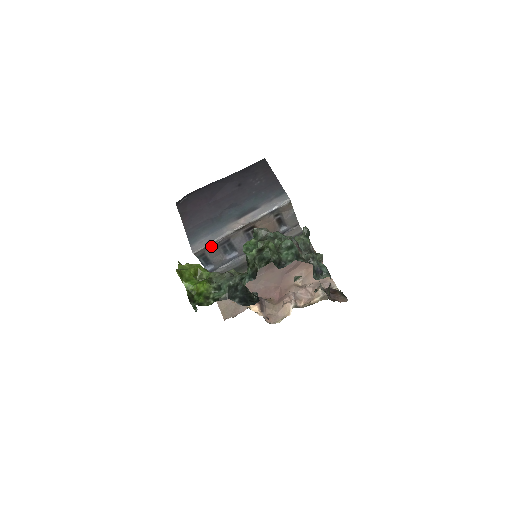
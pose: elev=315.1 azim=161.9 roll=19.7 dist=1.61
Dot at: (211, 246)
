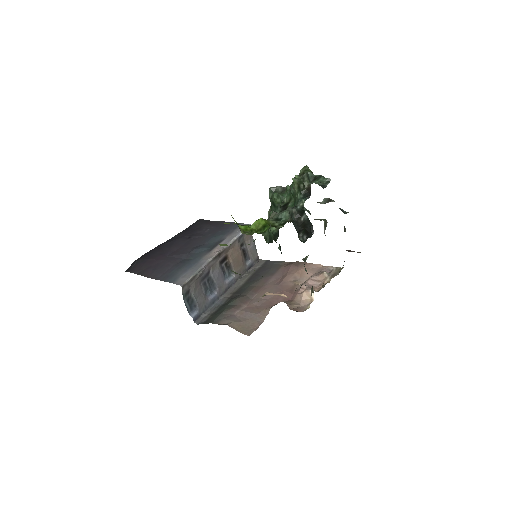
Dot at: (195, 279)
